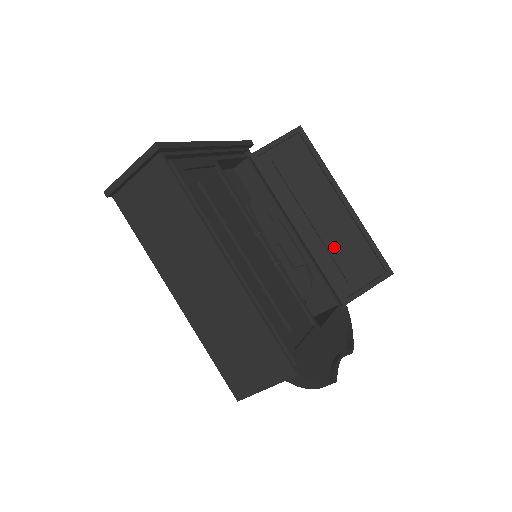
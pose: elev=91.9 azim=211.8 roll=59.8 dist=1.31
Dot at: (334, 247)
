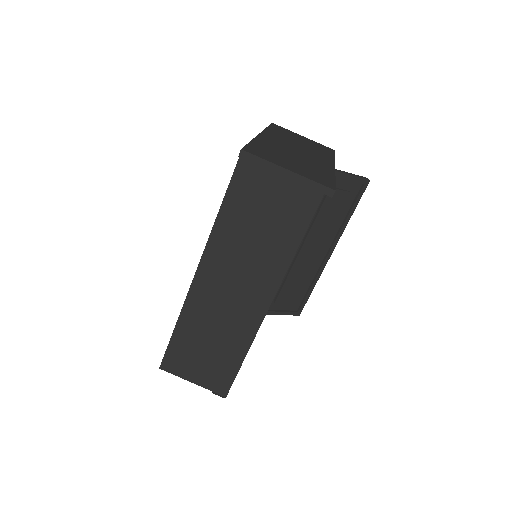
Dot at: (293, 276)
